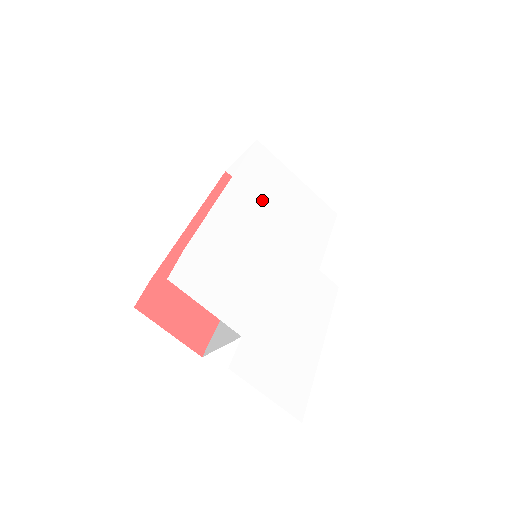
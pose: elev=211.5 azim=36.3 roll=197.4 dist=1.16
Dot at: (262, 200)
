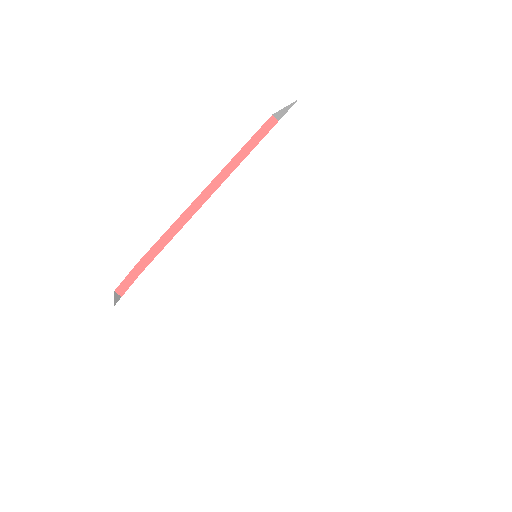
Dot at: (273, 197)
